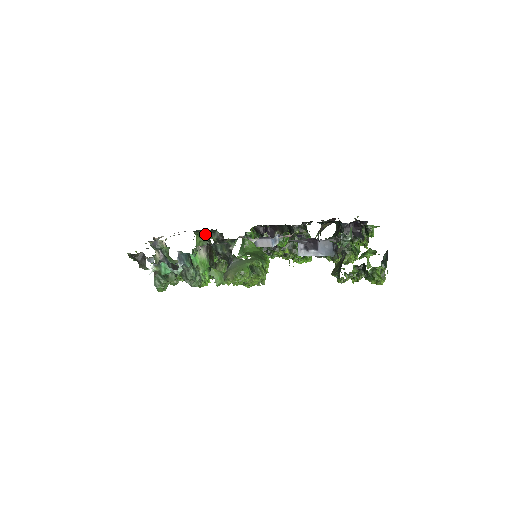
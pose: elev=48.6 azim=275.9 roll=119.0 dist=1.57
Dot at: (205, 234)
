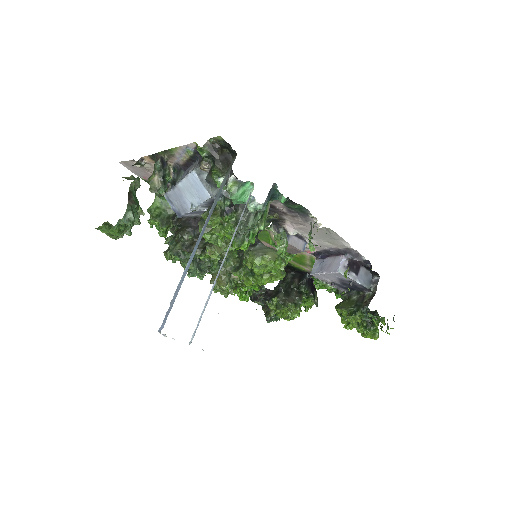
Dot at: occluded
